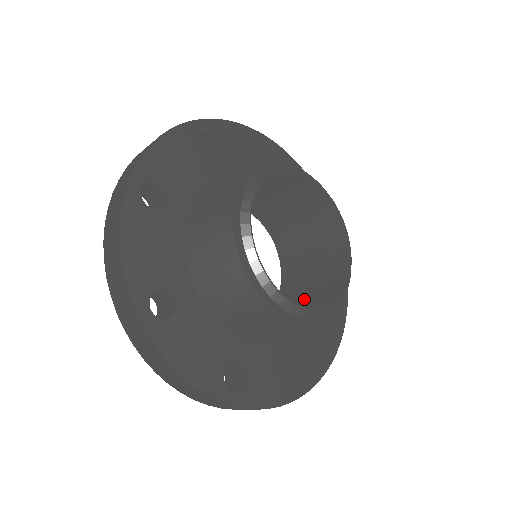
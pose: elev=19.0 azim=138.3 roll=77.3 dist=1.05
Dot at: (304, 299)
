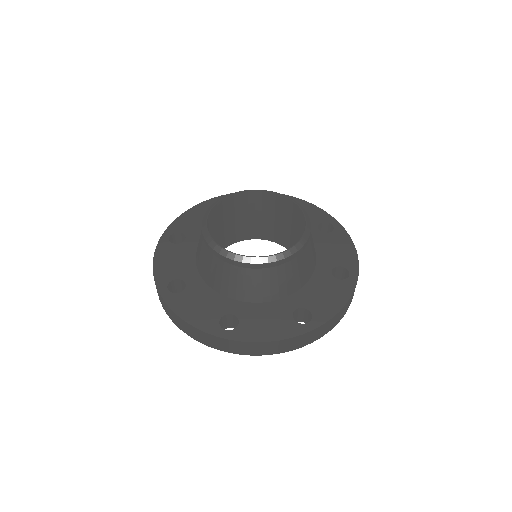
Dot at: occluded
